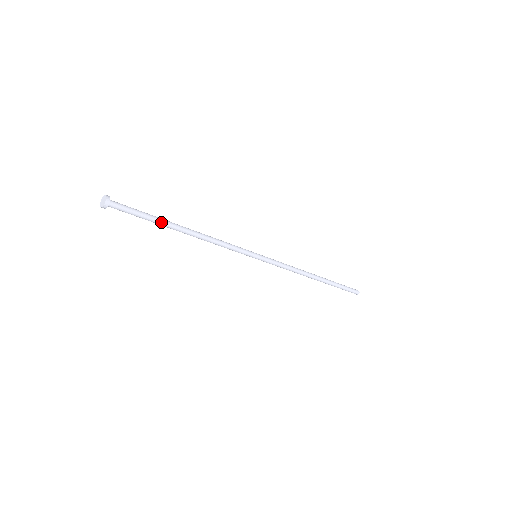
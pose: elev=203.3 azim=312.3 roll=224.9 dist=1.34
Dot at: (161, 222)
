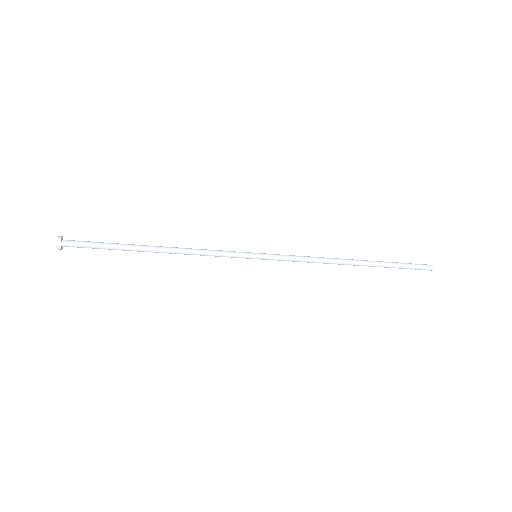
Dot at: (124, 247)
